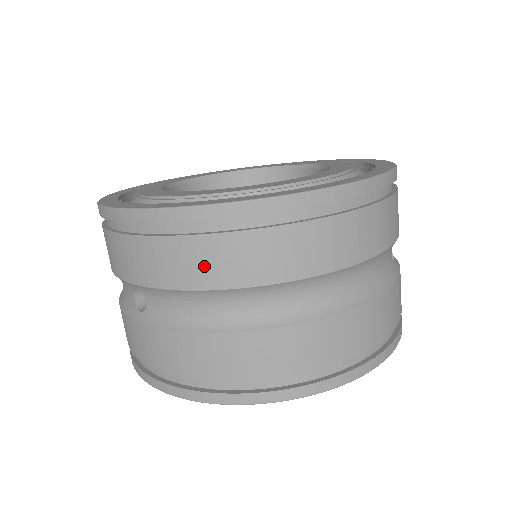
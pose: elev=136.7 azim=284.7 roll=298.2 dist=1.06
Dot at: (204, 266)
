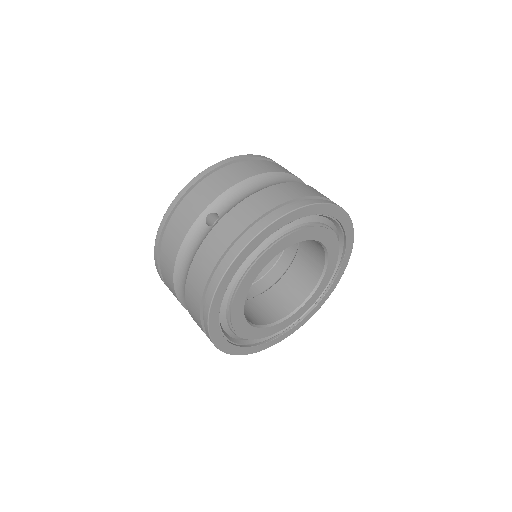
Dot at: (241, 172)
